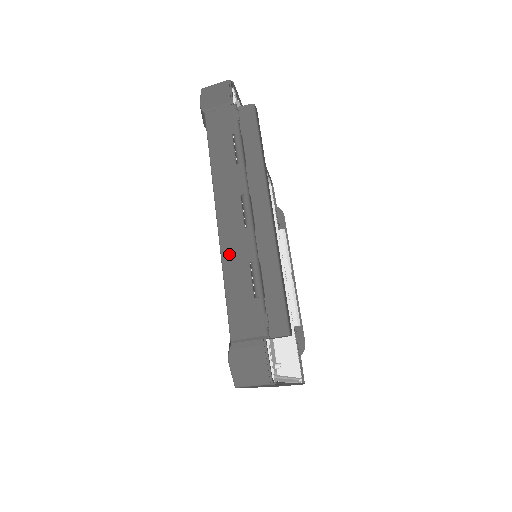
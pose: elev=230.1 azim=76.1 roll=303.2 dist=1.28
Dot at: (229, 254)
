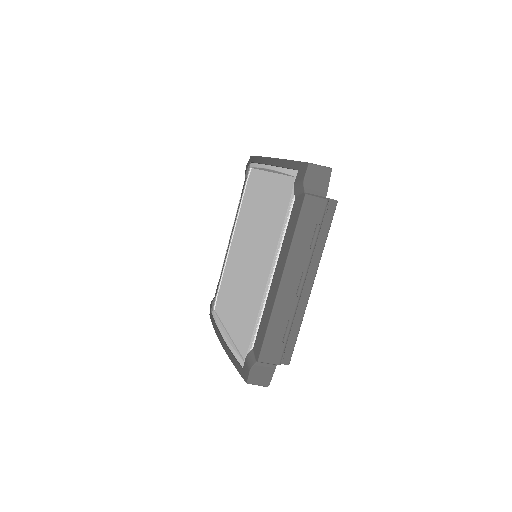
Dot at: (279, 309)
